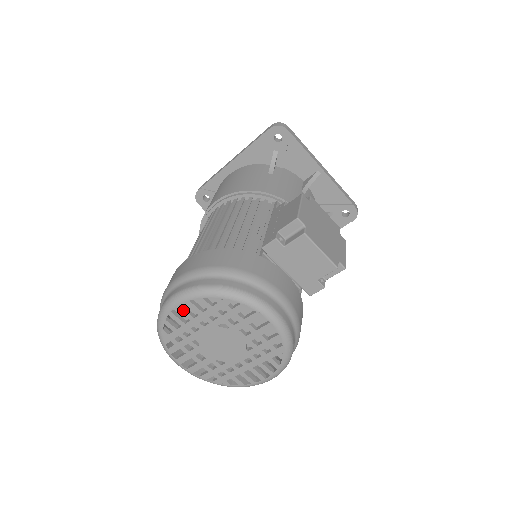
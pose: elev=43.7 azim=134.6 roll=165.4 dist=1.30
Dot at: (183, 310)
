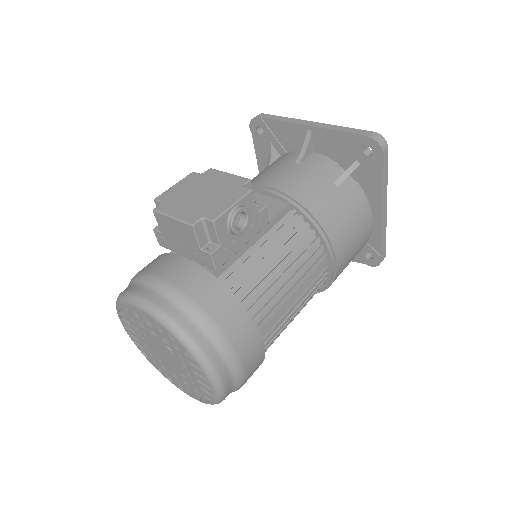
Dot at: (128, 330)
